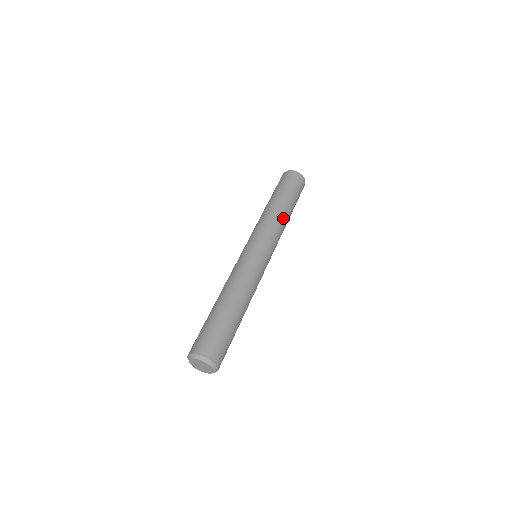
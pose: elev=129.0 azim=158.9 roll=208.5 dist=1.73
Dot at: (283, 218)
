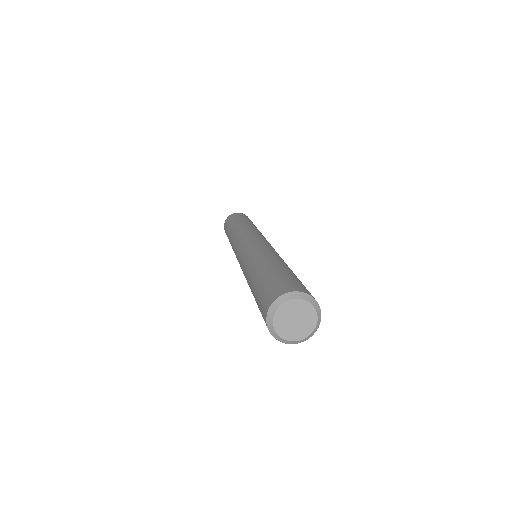
Dot at: occluded
